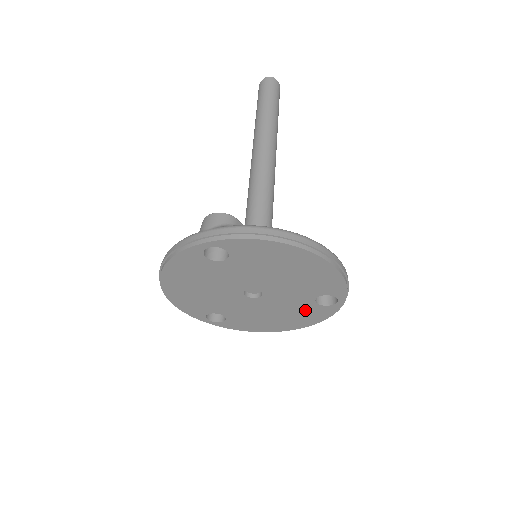
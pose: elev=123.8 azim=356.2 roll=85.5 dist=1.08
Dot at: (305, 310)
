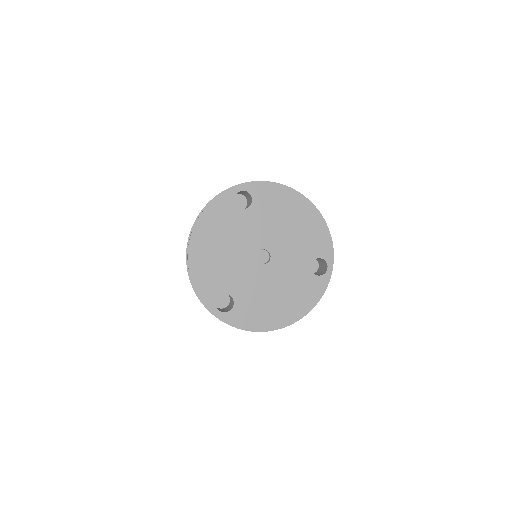
Dot at: (303, 284)
